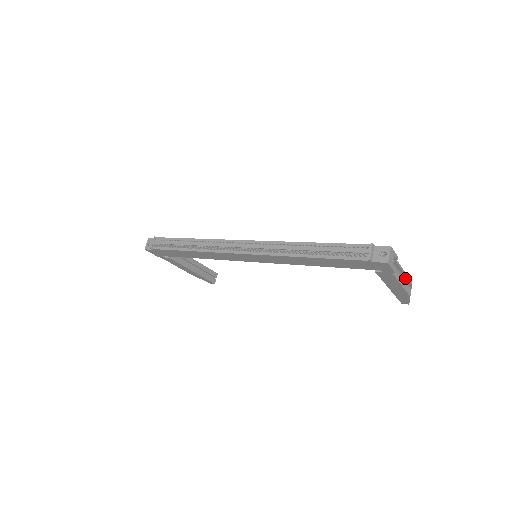
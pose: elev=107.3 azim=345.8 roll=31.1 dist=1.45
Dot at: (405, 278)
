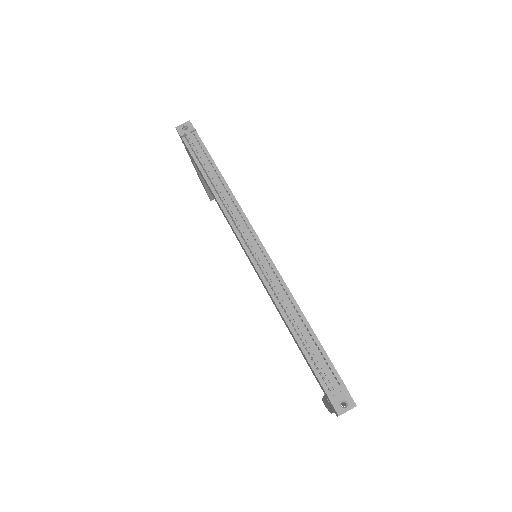
Dot at: (343, 403)
